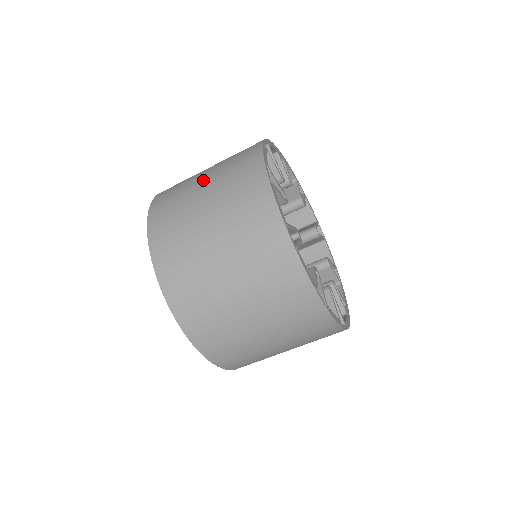
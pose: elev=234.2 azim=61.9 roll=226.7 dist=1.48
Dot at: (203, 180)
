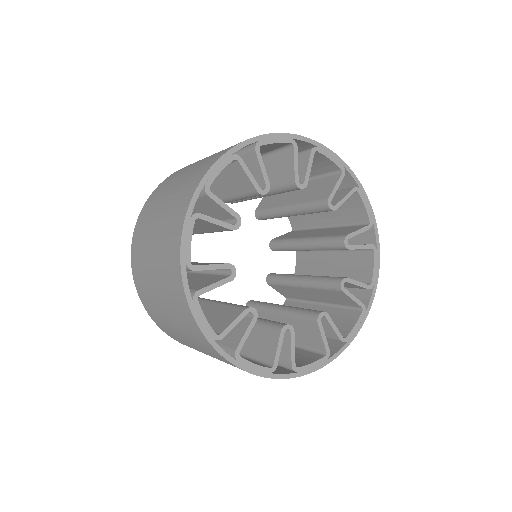
Dot at: (168, 318)
